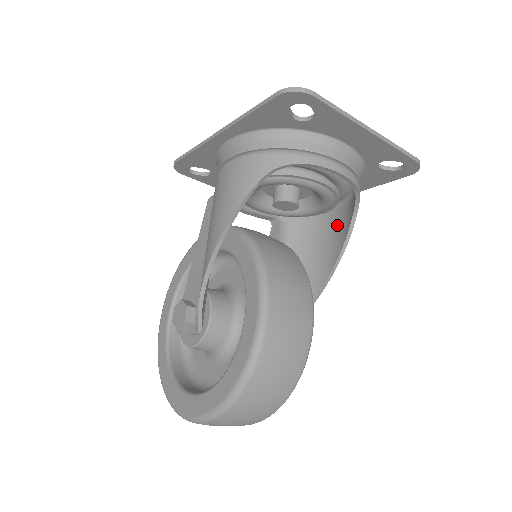
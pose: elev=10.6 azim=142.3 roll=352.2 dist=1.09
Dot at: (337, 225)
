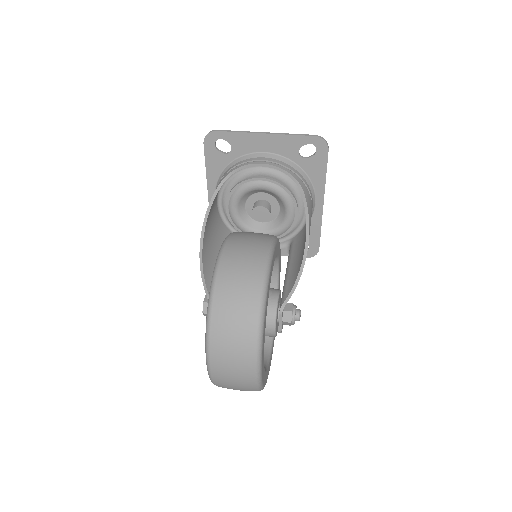
Dot at: occluded
